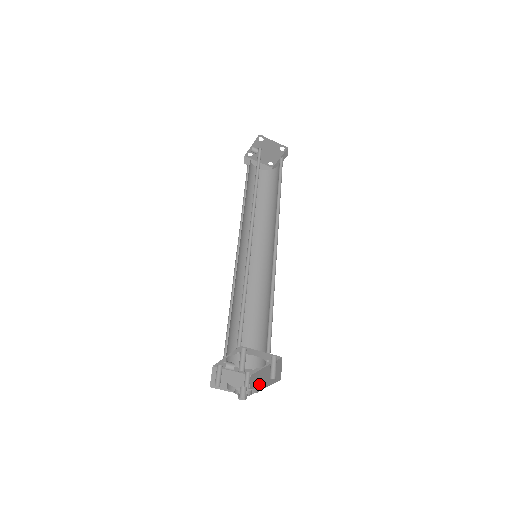
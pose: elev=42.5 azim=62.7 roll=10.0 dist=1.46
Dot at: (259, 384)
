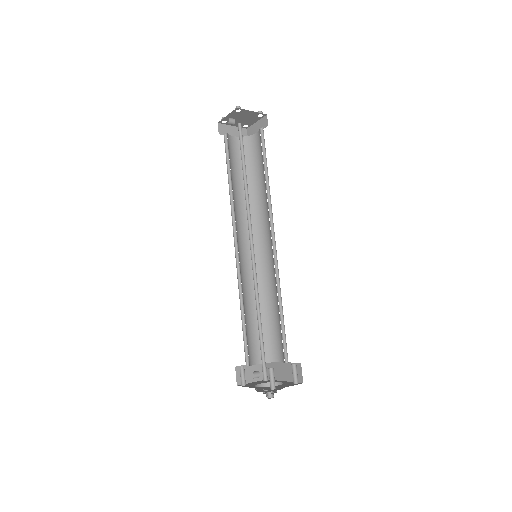
Dot at: (277, 375)
